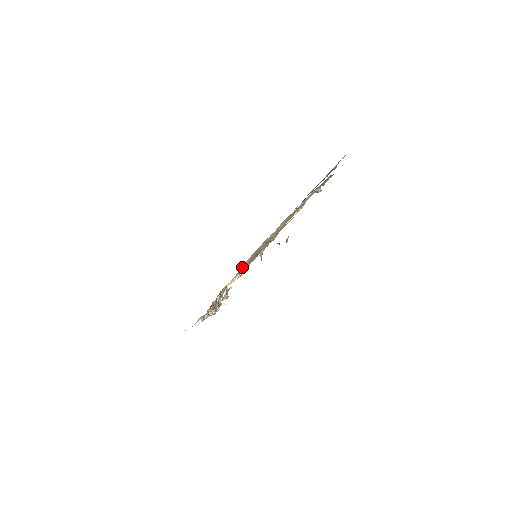
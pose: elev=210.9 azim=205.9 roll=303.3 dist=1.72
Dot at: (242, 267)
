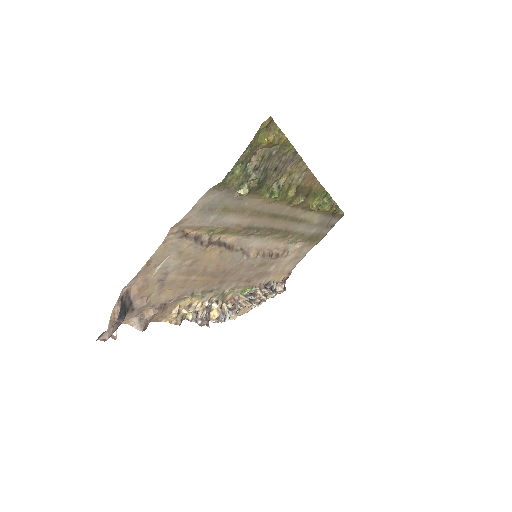
Dot at: (293, 242)
